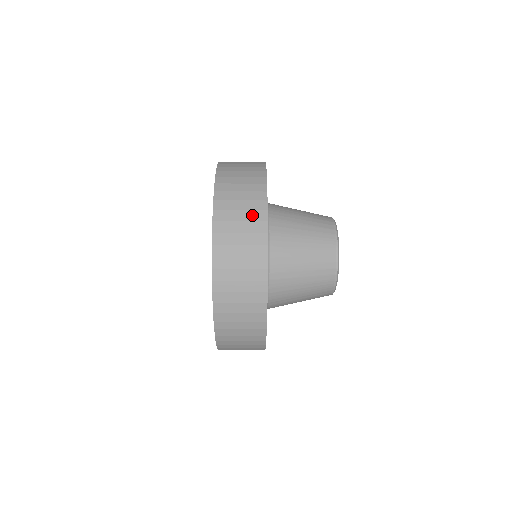
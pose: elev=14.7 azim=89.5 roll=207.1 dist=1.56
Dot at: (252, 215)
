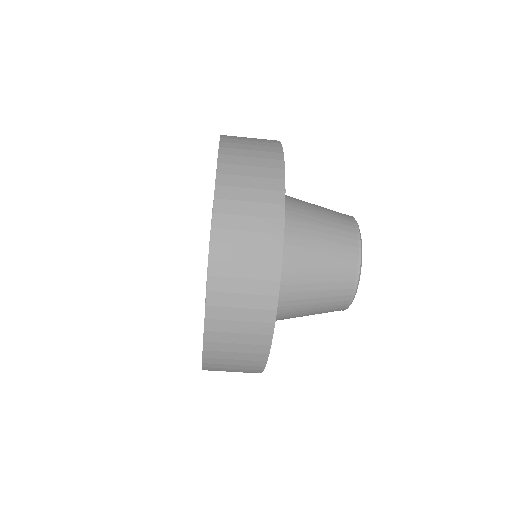
Dot at: (262, 255)
